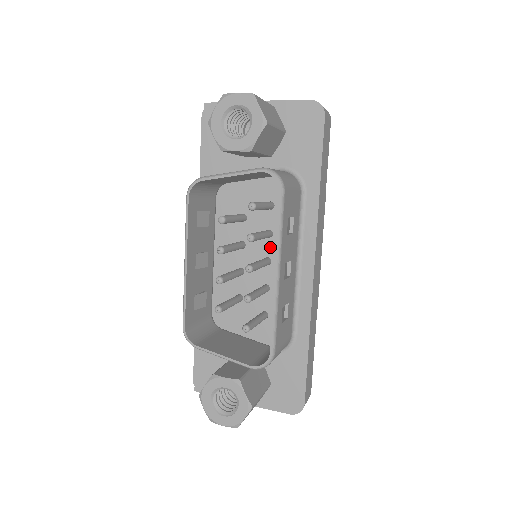
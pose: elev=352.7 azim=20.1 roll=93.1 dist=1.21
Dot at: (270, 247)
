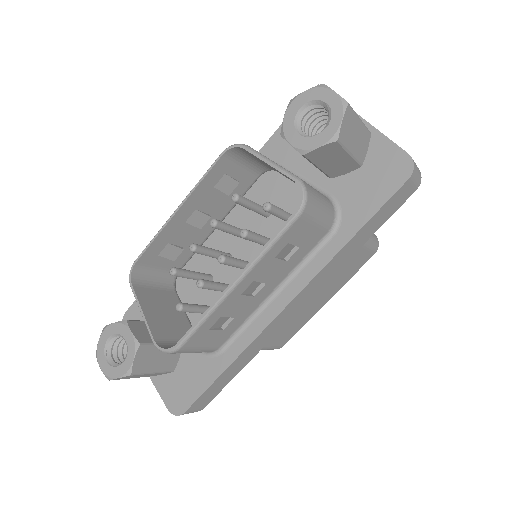
Dot at: occluded
